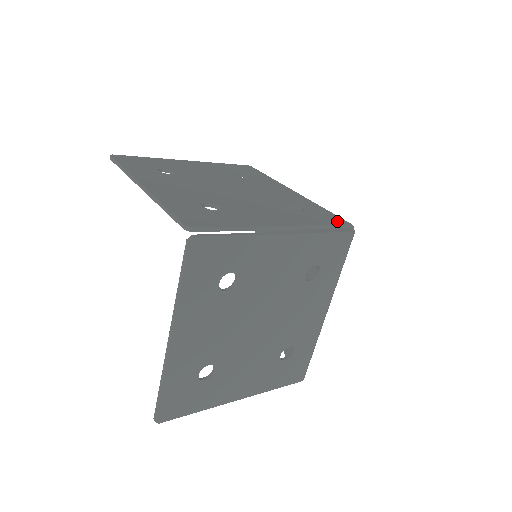
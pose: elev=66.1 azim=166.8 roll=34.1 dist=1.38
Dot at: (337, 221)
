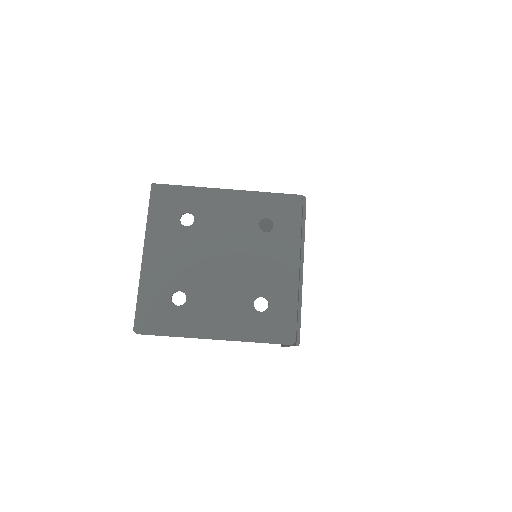
Dot at: (296, 207)
